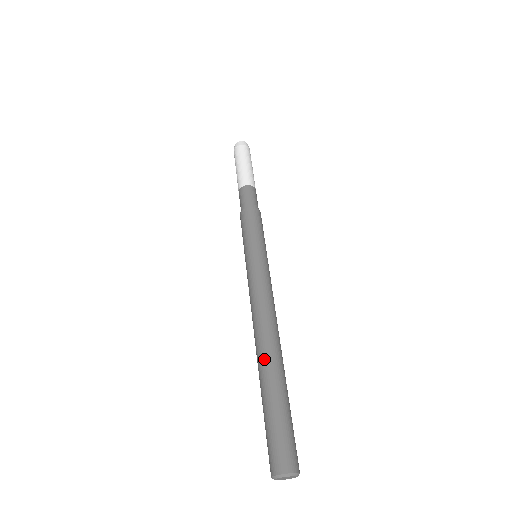
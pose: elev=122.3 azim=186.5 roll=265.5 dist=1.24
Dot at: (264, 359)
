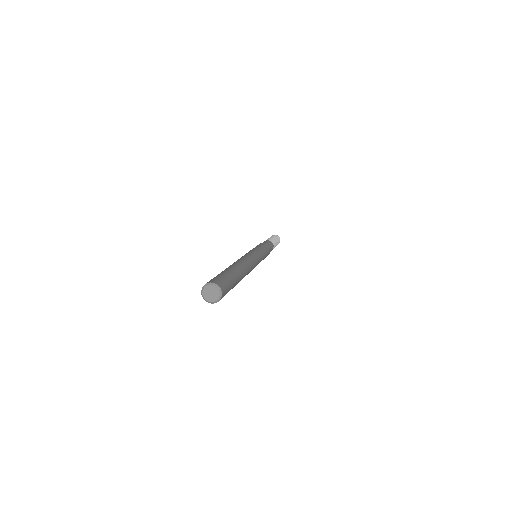
Dot at: occluded
